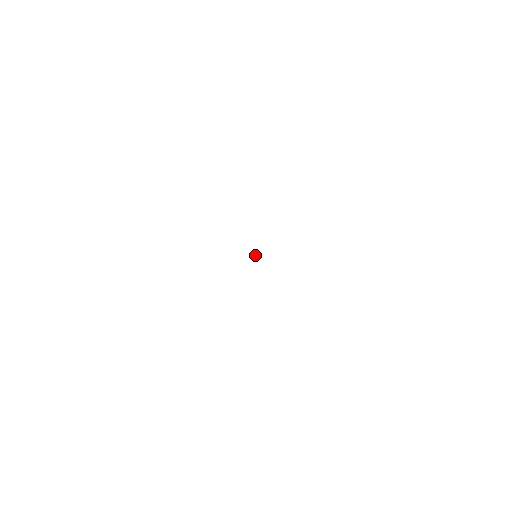
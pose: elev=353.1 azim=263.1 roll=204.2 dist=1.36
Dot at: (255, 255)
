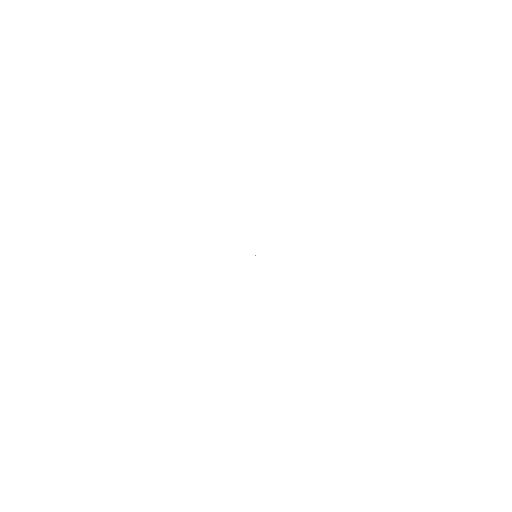
Dot at: occluded
